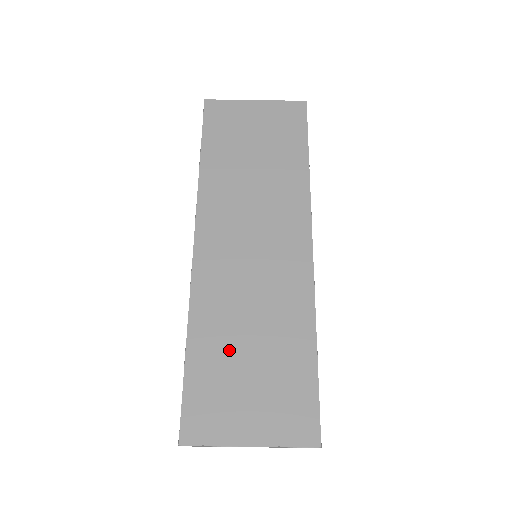
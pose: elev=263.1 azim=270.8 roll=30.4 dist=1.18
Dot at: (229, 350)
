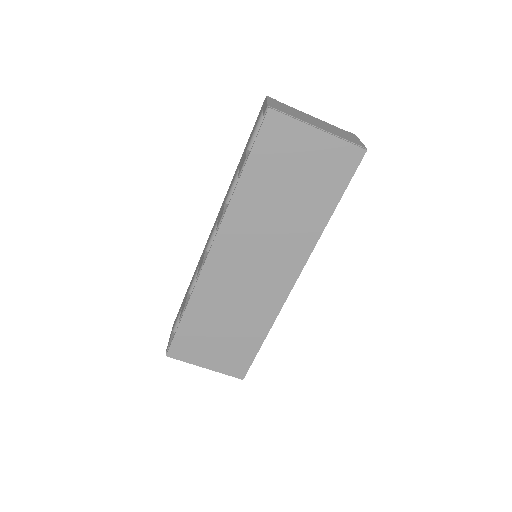
Dot at: (210, 323)
